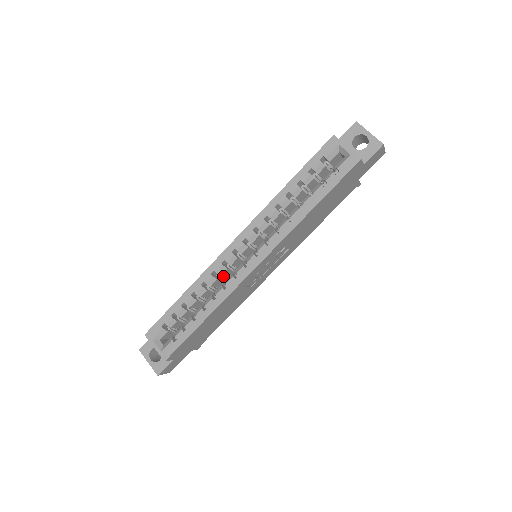
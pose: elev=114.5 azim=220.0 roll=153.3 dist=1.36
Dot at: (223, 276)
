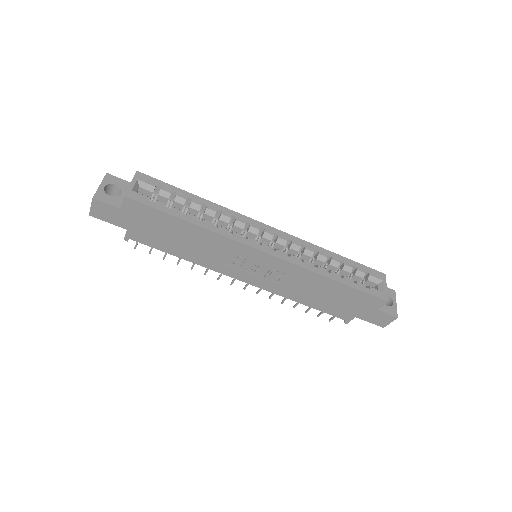
Dot at: (231, 229)
